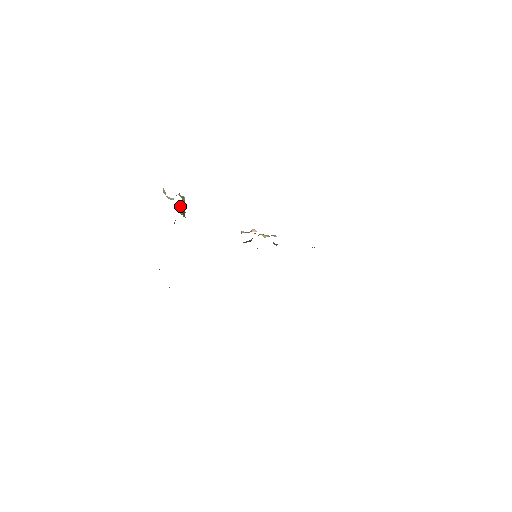
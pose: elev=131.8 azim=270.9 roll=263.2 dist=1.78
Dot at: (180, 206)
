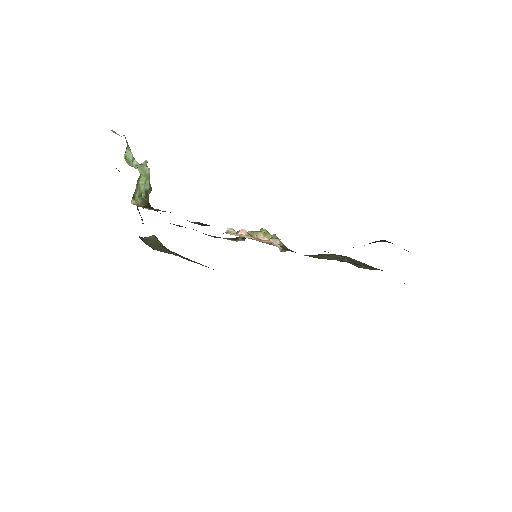
Dot at: (138, 186)
